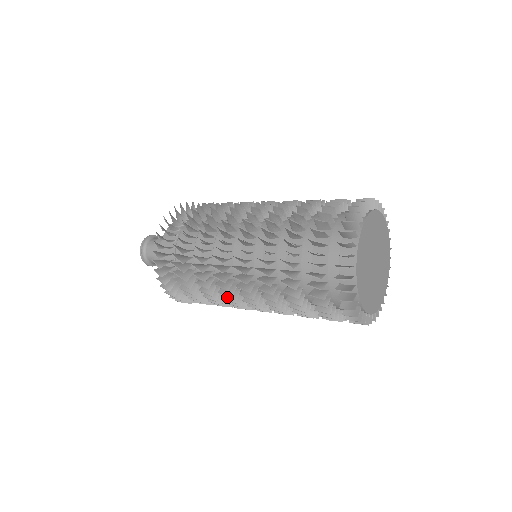
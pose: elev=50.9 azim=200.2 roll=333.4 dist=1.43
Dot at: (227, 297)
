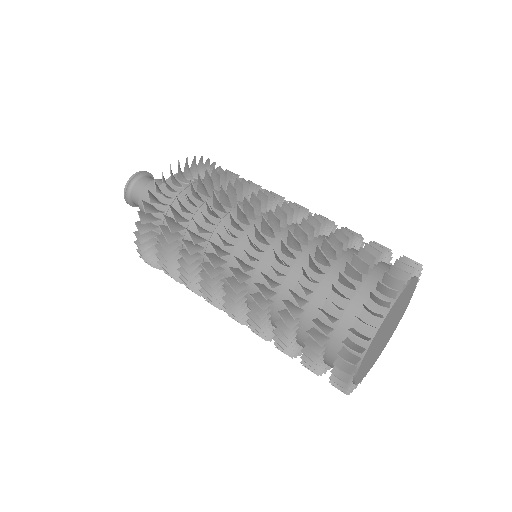
Dot at: occluded
